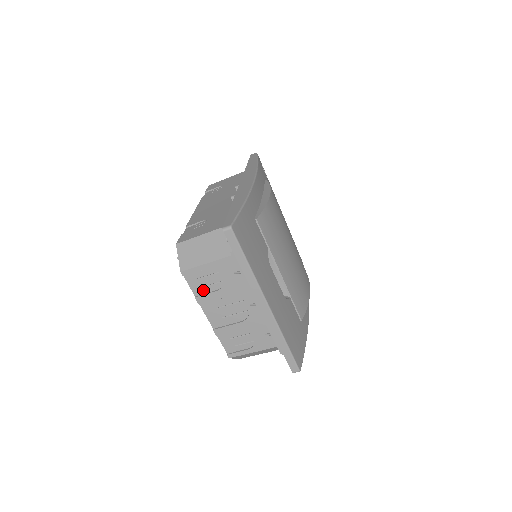
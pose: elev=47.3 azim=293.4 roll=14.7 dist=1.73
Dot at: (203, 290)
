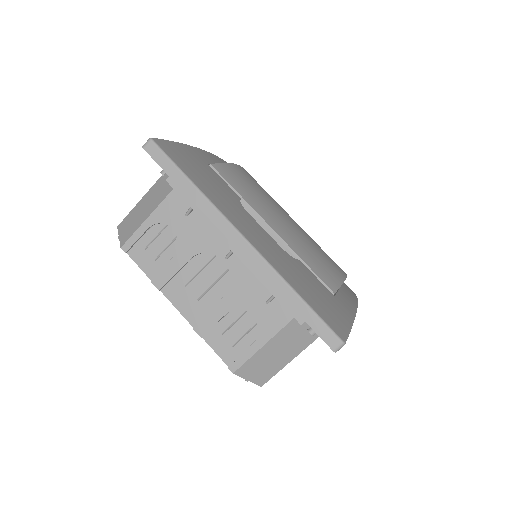
Dot at: (158, 265)
